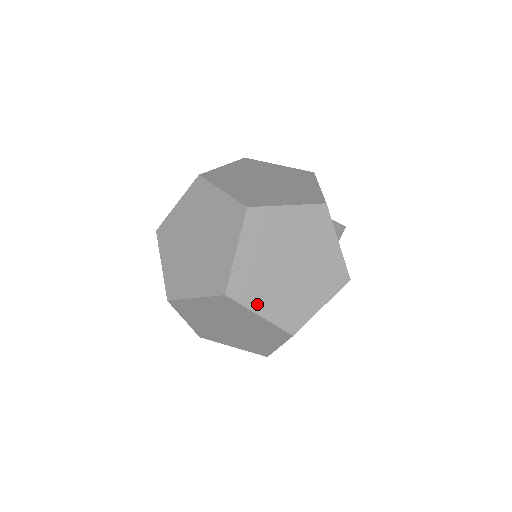
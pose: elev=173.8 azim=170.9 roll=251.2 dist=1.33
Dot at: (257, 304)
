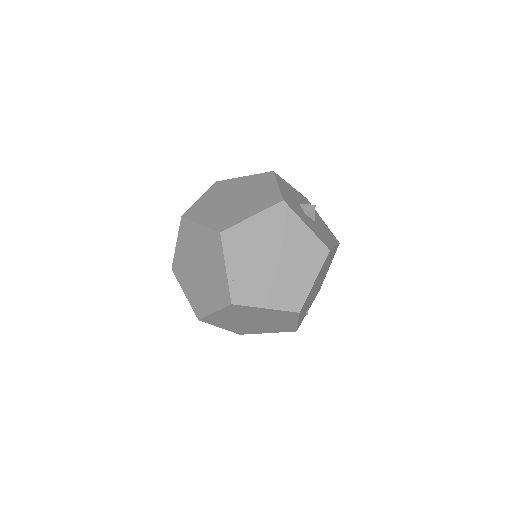
Dot at: (260, 301)
